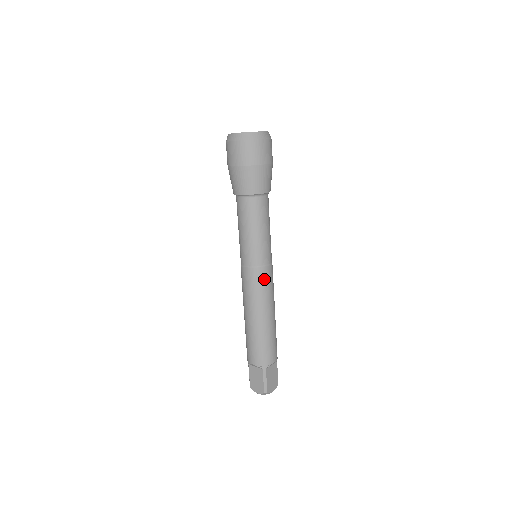
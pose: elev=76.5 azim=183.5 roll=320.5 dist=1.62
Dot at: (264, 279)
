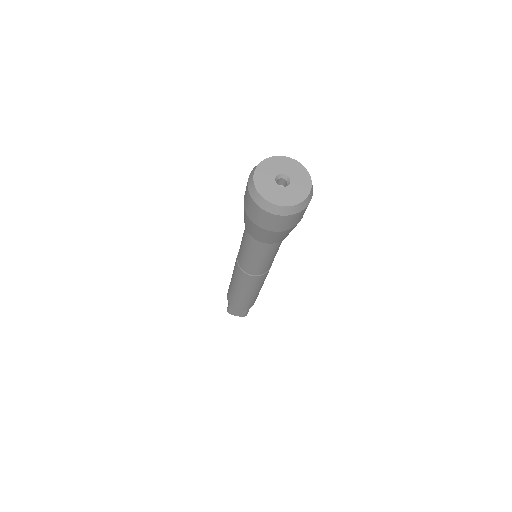
Dot at: occluded
